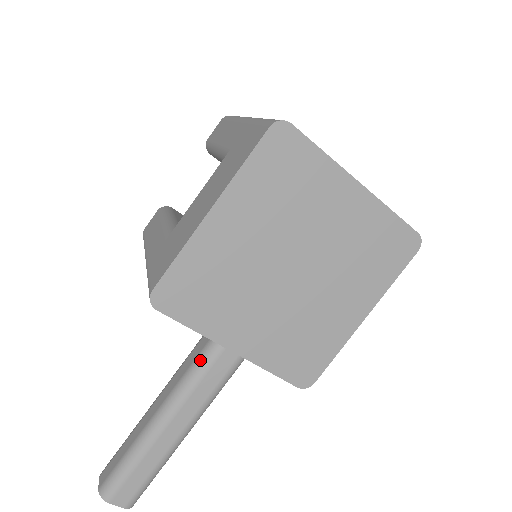
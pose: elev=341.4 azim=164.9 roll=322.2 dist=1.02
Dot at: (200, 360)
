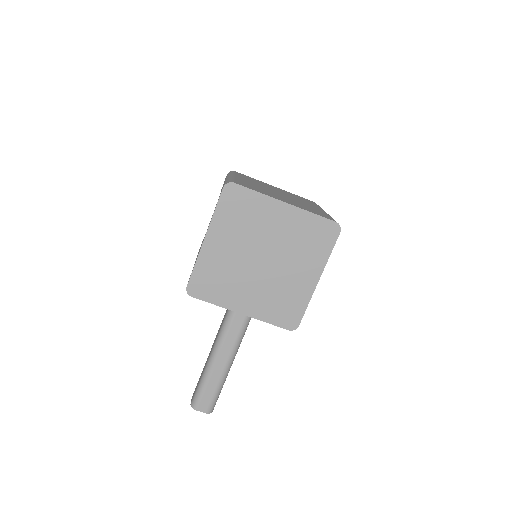
Dot at: (225, 322)
